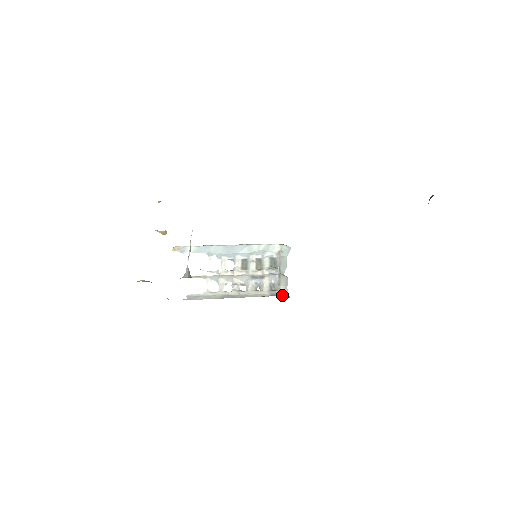
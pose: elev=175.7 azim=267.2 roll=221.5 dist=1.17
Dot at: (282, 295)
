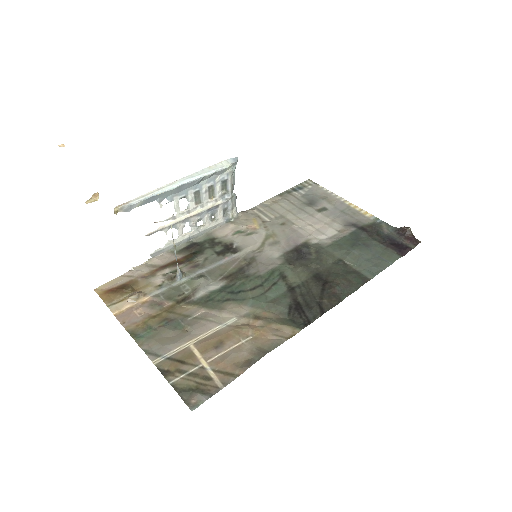
Dot at: (234, 217)
